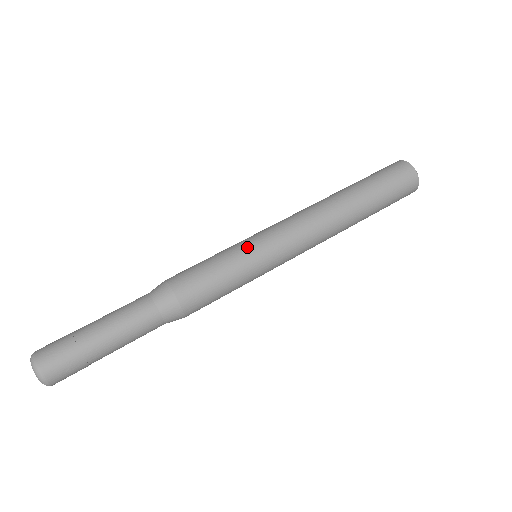
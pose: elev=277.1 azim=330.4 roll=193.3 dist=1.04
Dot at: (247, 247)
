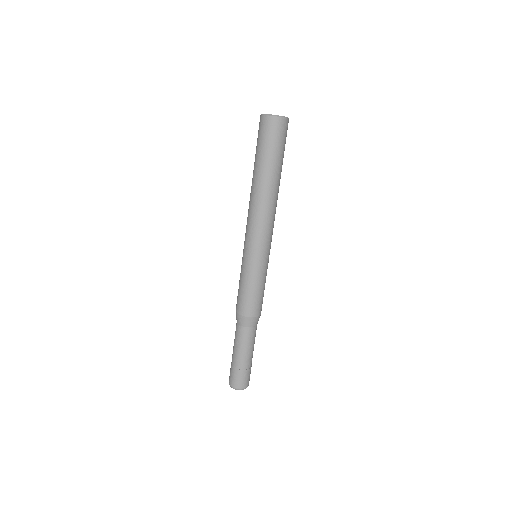
Dot at: (247, 264)
